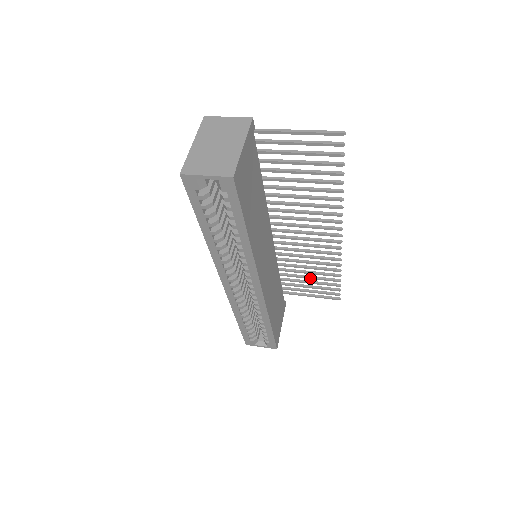
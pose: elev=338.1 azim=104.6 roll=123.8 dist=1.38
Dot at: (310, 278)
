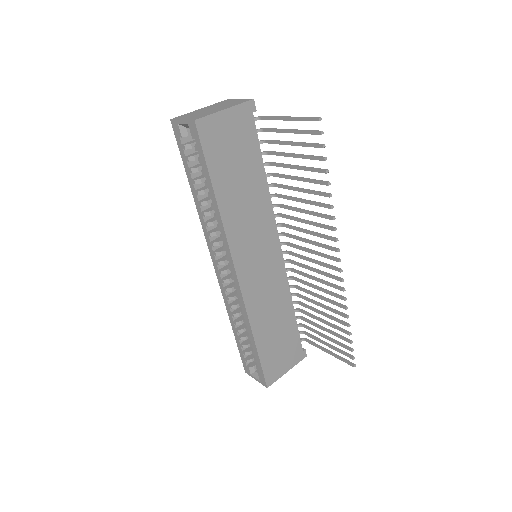
Dot at: (324, 322)
